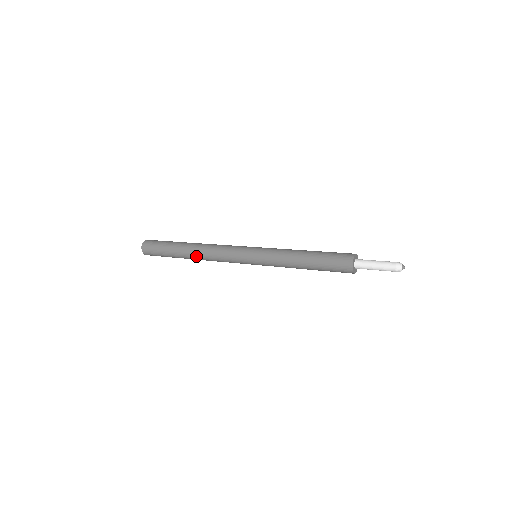
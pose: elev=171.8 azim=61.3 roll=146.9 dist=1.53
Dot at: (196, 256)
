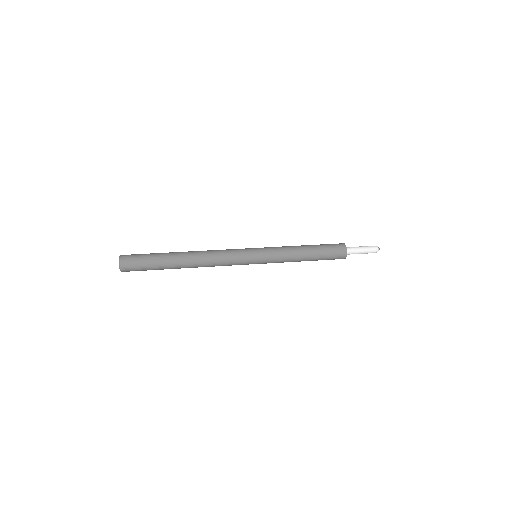
Dot at: (194, 266)
